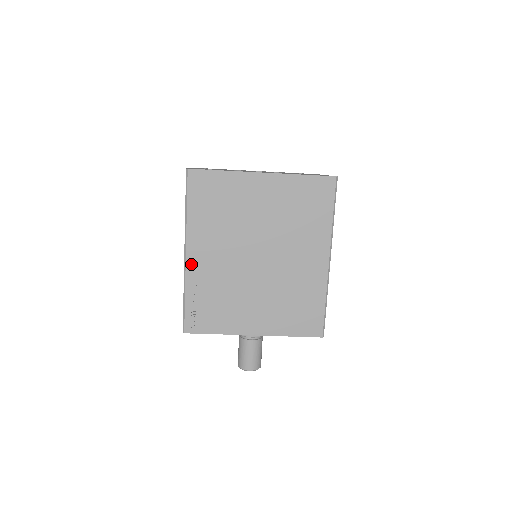
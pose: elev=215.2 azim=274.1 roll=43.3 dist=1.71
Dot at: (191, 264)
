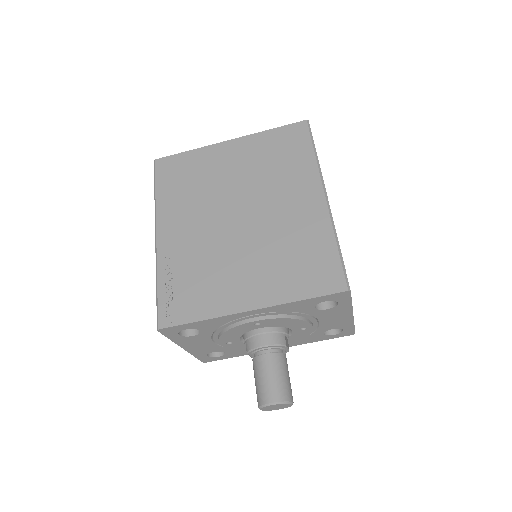
Dot at: (162, 244)
